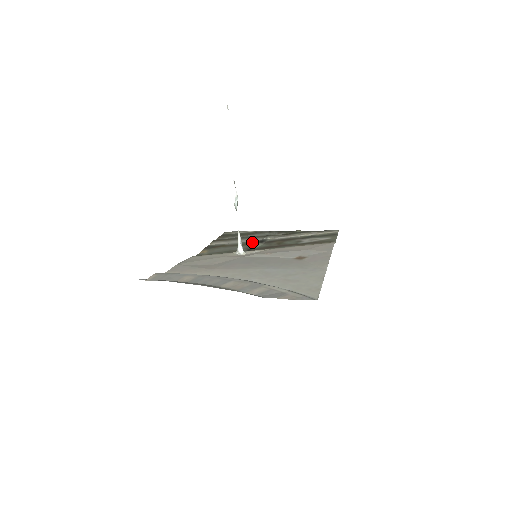
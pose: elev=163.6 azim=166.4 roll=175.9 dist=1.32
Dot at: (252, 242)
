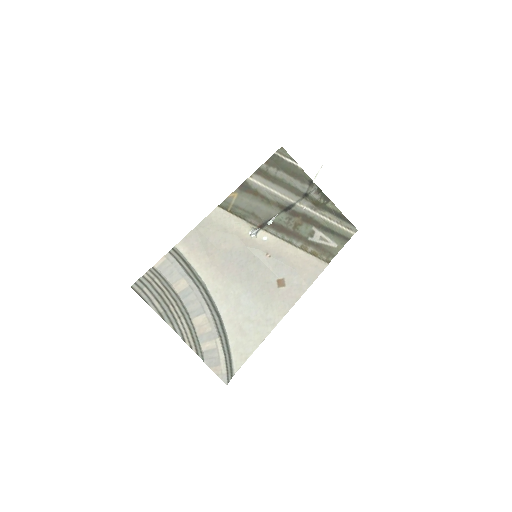
Dot at: (280, 205)
